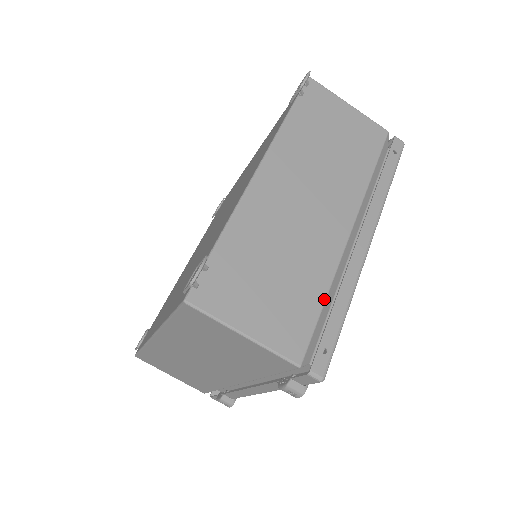
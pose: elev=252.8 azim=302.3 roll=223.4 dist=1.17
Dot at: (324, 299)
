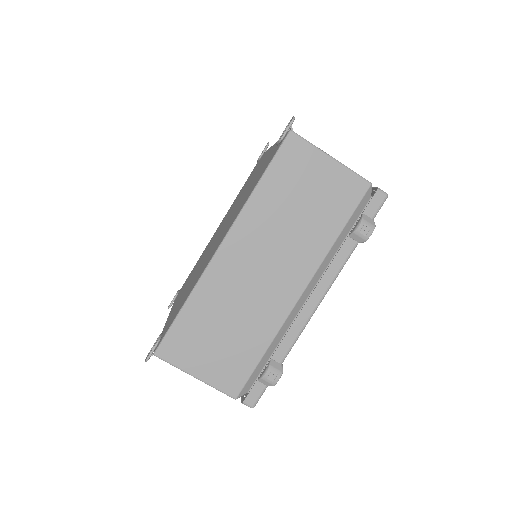
Dot at: occluded
